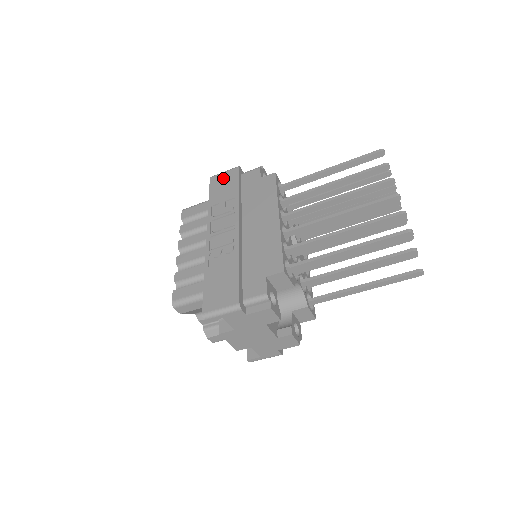
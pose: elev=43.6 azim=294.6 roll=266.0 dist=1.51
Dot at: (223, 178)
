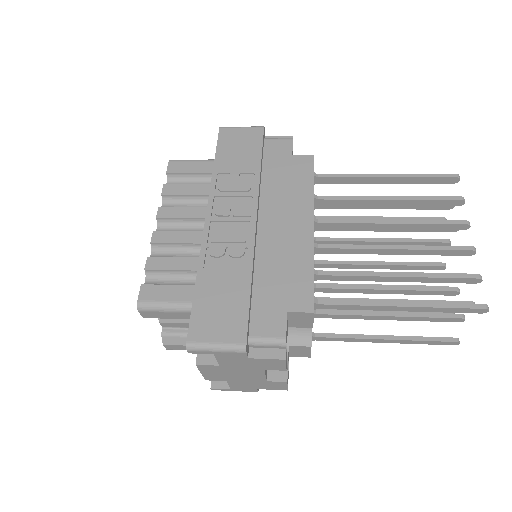
Dot at: (239, 136)
